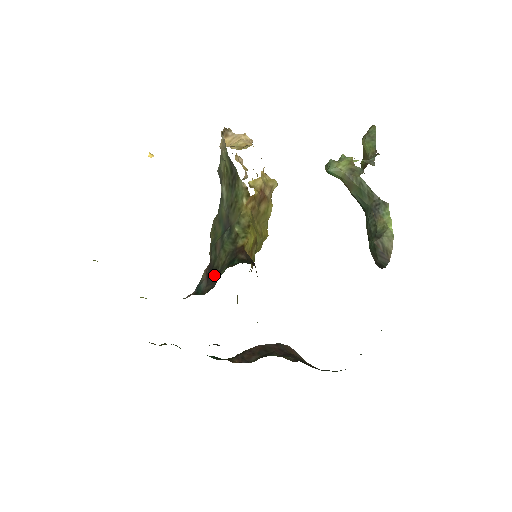
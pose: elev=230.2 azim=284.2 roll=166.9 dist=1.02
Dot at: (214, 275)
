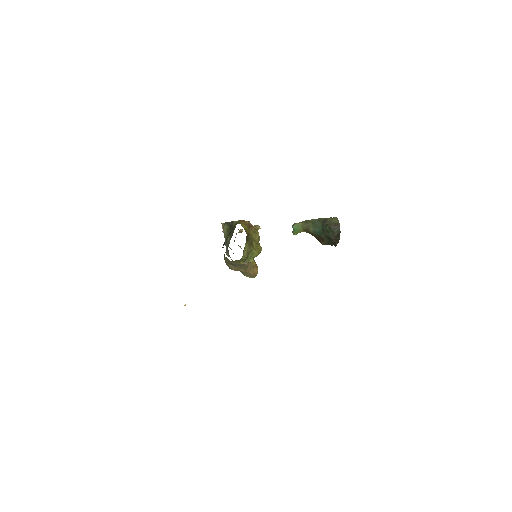
Dot at: (225, 241)
